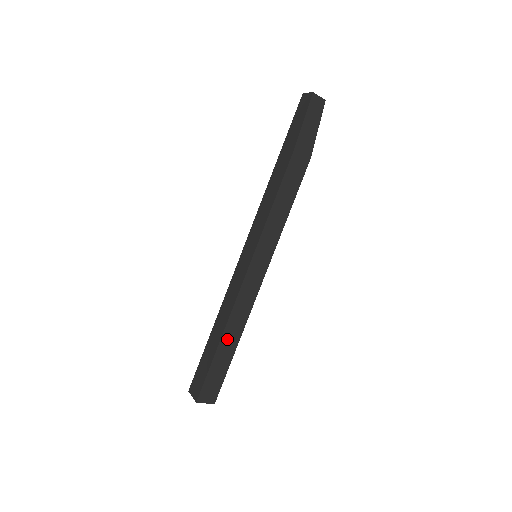
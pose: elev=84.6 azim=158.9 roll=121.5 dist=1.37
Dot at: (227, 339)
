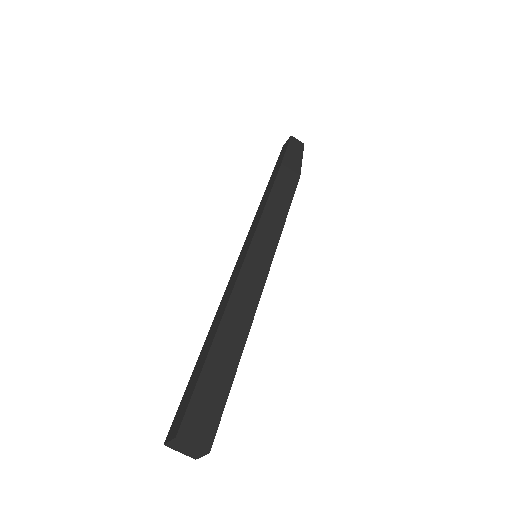
Dot at: (225, 338)
